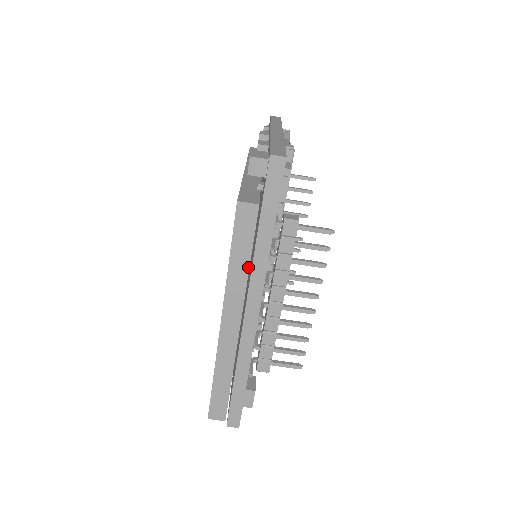
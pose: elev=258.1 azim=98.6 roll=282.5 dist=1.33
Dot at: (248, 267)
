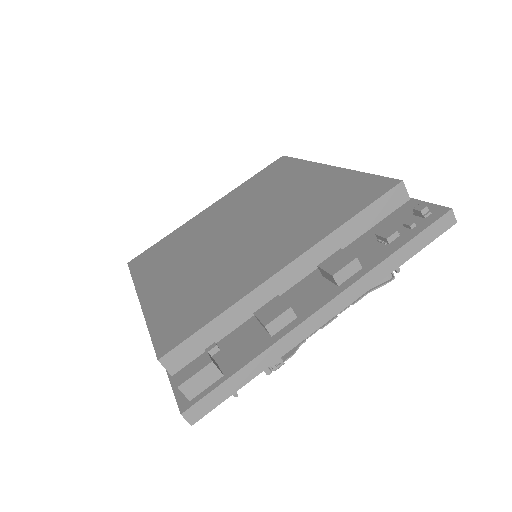
Dot at: occluded
